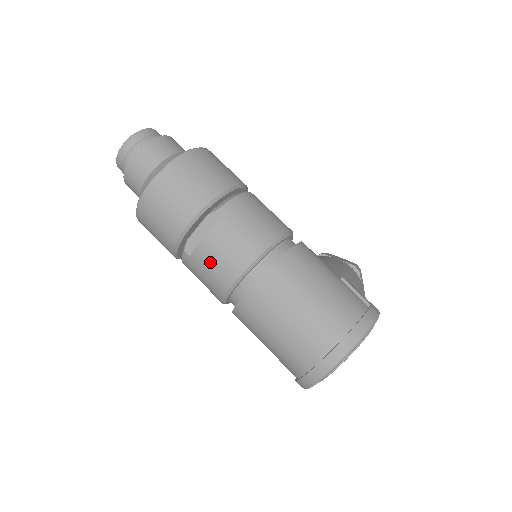
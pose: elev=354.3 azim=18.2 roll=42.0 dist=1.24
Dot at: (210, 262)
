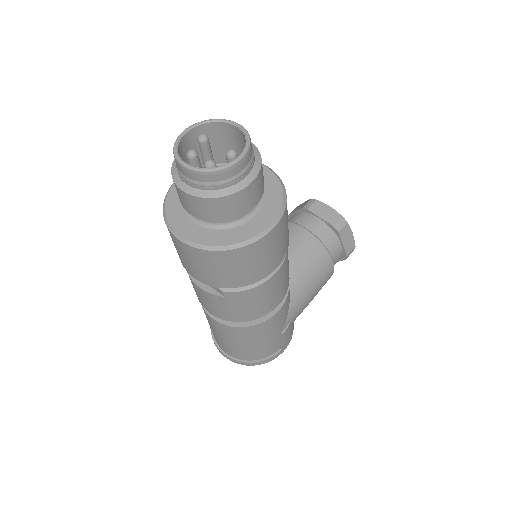
Dot at: (195, 289)
